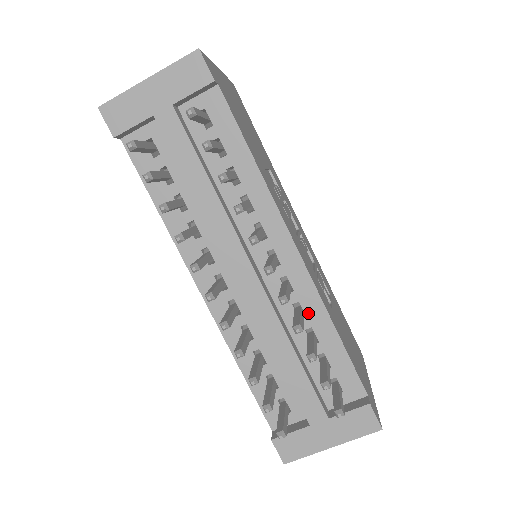
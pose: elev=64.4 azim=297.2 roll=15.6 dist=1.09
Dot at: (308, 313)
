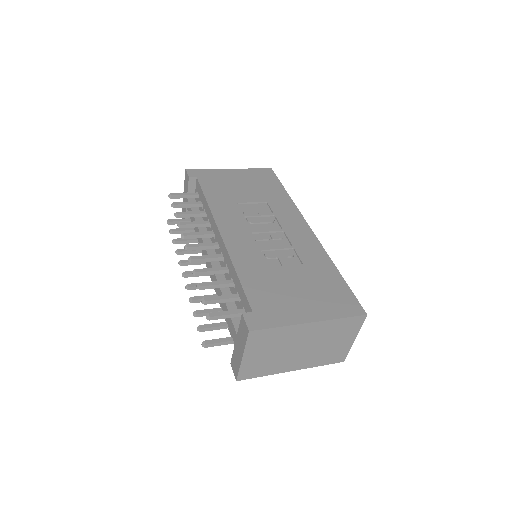
Dot at: (229, 269)
